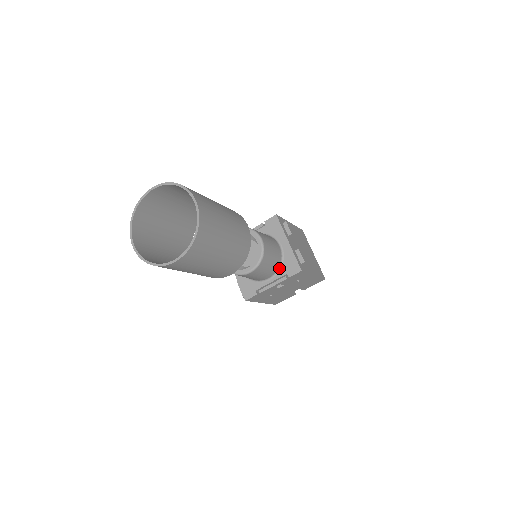
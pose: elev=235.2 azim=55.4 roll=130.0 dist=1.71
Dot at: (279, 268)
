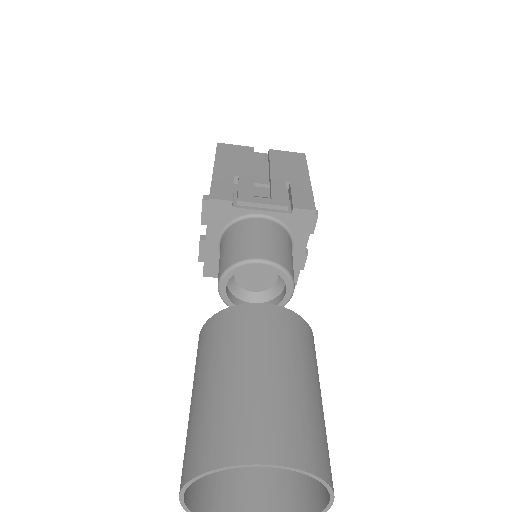
Dot at: occluded
